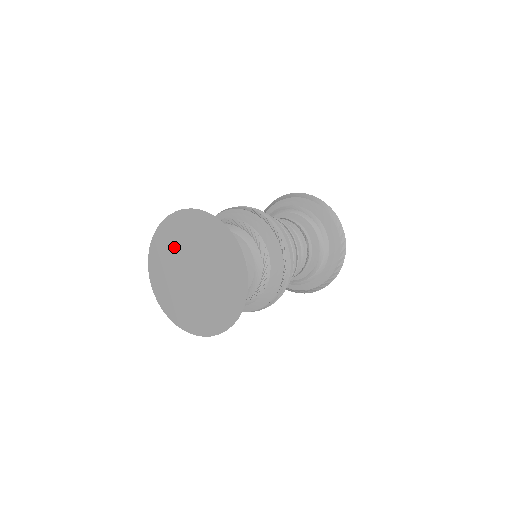
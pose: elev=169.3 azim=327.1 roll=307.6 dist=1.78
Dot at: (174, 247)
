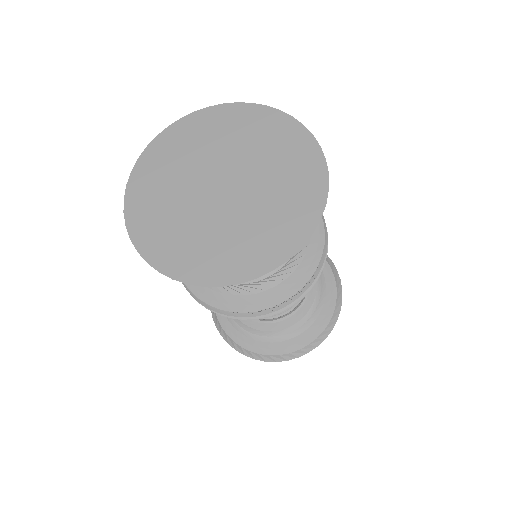
Dot at: (167, 193)
